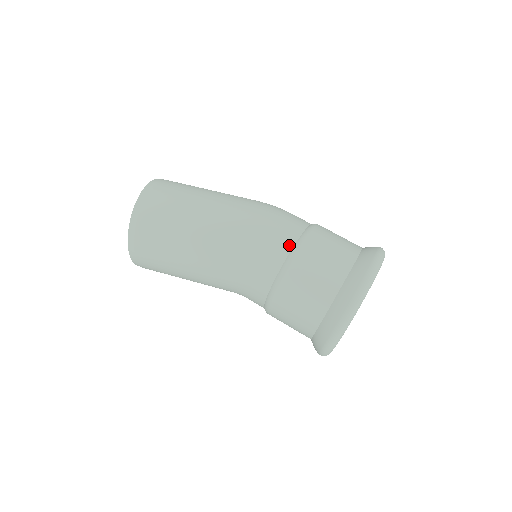
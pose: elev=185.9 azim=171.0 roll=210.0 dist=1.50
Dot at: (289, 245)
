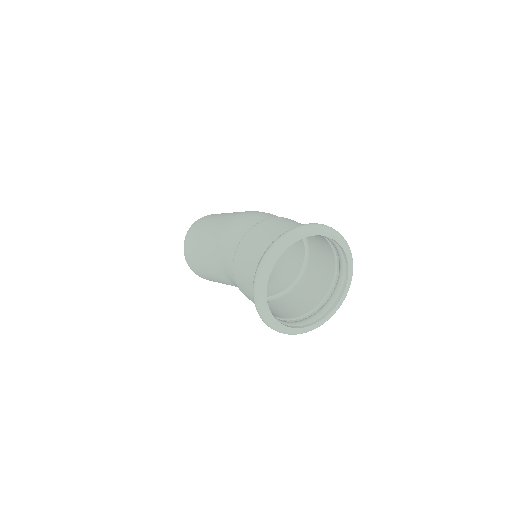
Dot at: (237, 244)
